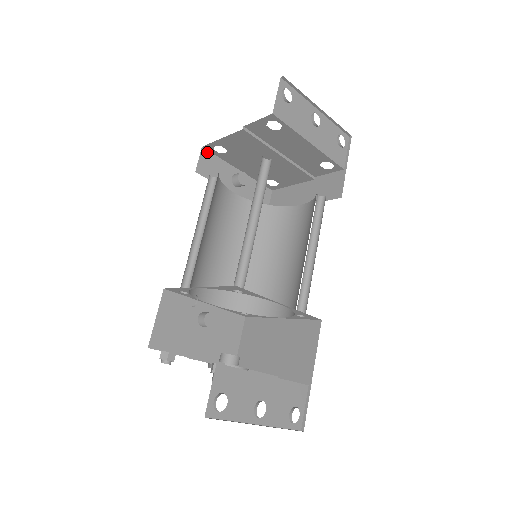
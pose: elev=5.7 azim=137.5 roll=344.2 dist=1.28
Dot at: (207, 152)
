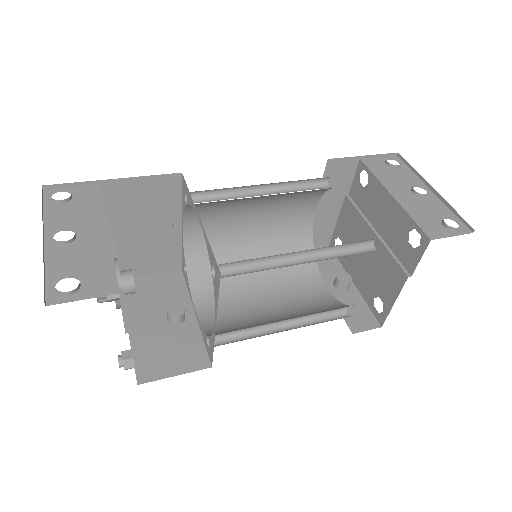
Dot at: occluded
